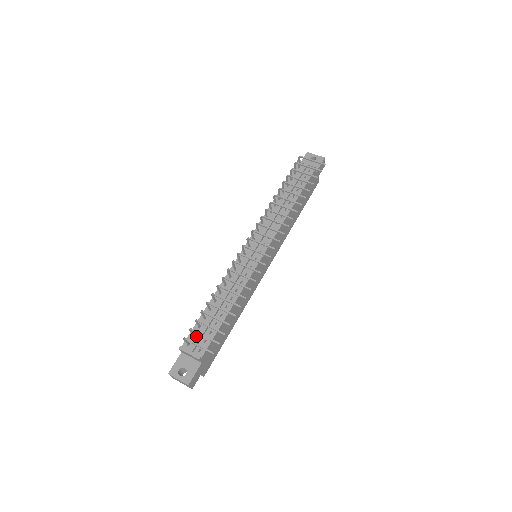
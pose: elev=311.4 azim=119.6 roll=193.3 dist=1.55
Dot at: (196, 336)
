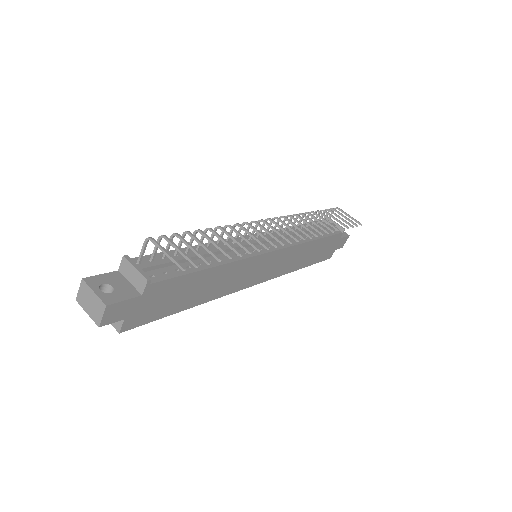
Dot at: (154, 262)
